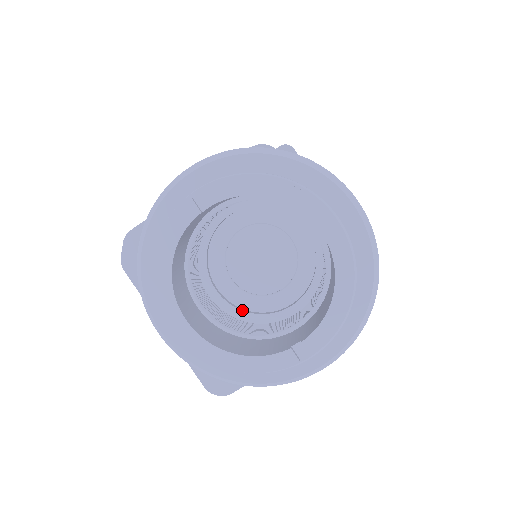
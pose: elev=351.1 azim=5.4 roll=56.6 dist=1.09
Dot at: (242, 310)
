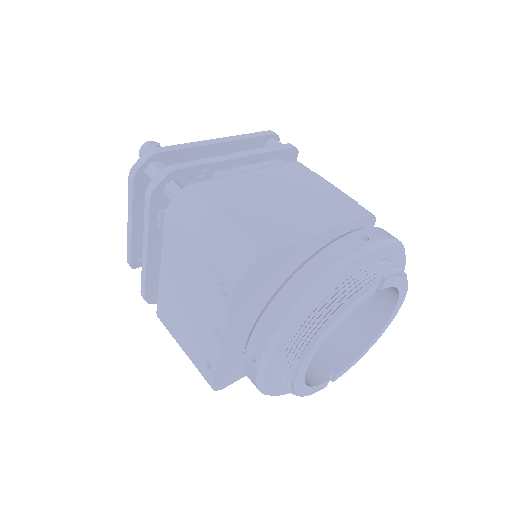
Dot at: occluded
